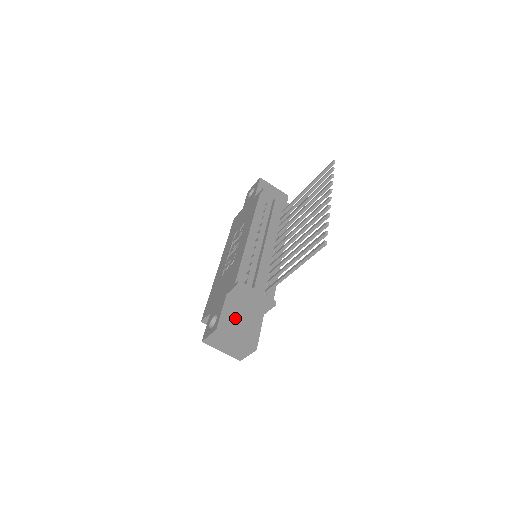
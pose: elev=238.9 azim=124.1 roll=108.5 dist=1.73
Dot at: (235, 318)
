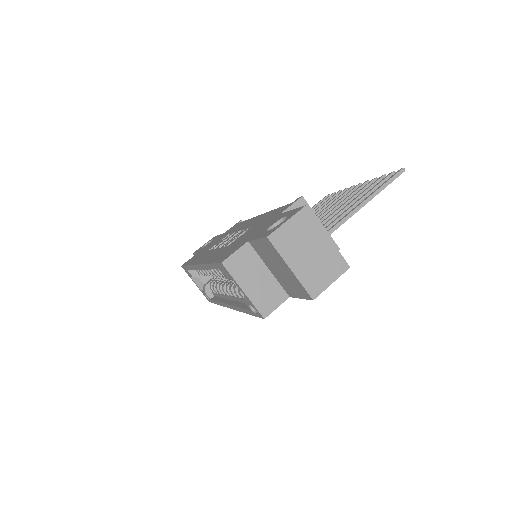
Dot at: occluded
